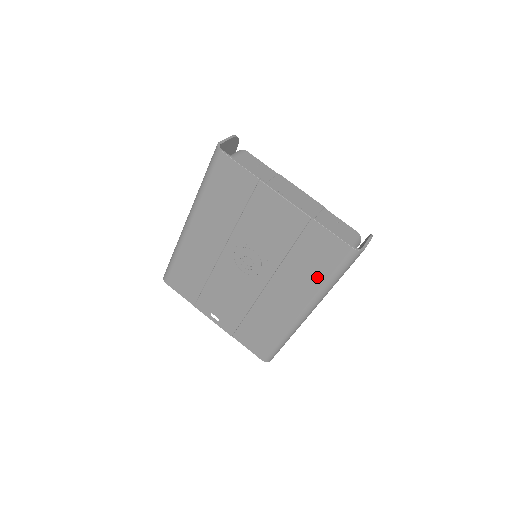
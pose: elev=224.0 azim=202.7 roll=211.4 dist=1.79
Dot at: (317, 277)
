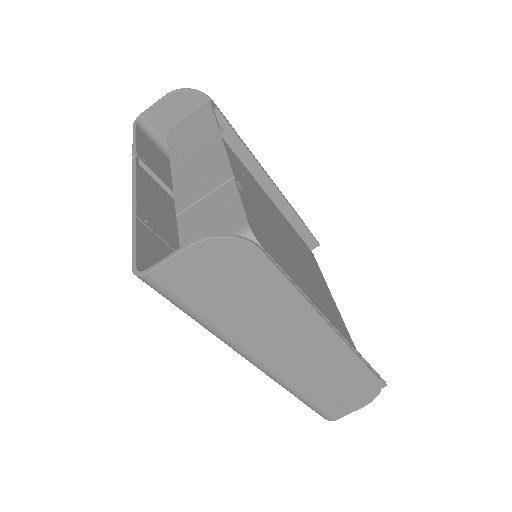
Dot at: occluded
